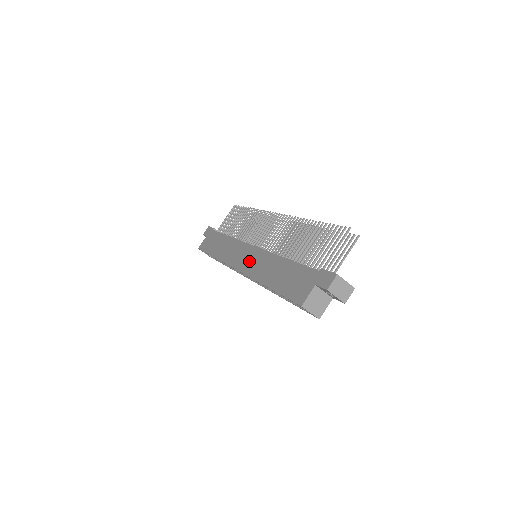
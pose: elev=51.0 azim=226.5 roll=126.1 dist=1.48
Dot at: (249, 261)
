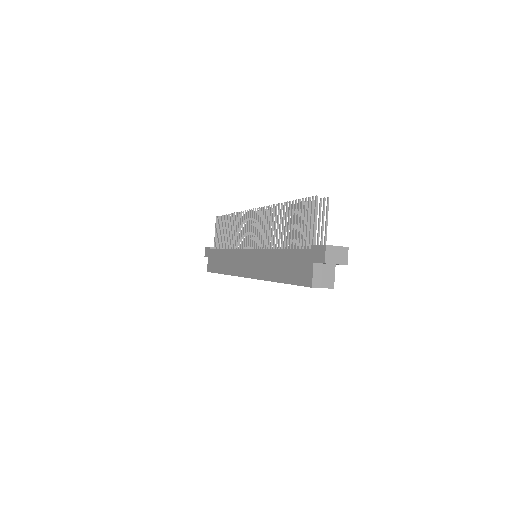
Dot at: (252, 265)
